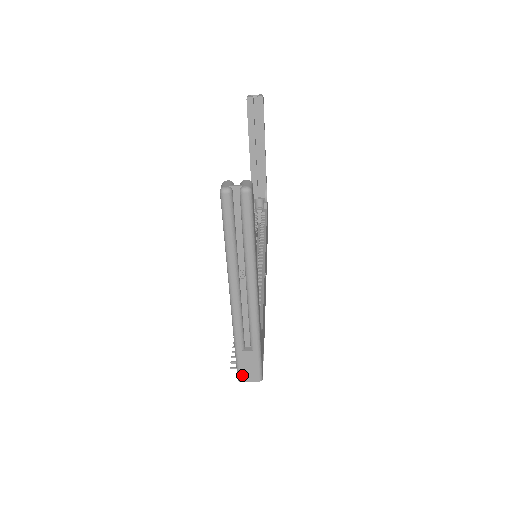
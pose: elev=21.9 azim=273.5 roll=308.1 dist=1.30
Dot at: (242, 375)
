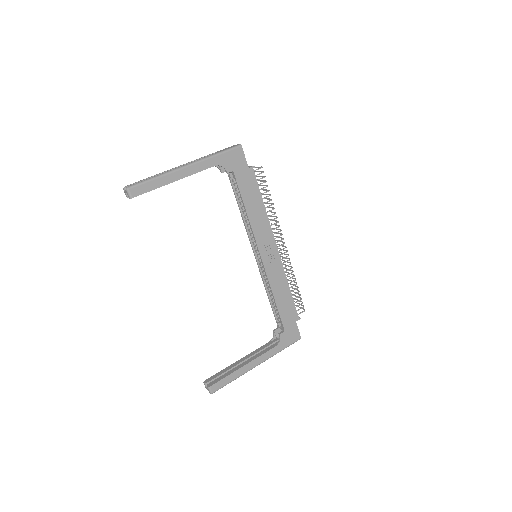
Dot at: occluded
